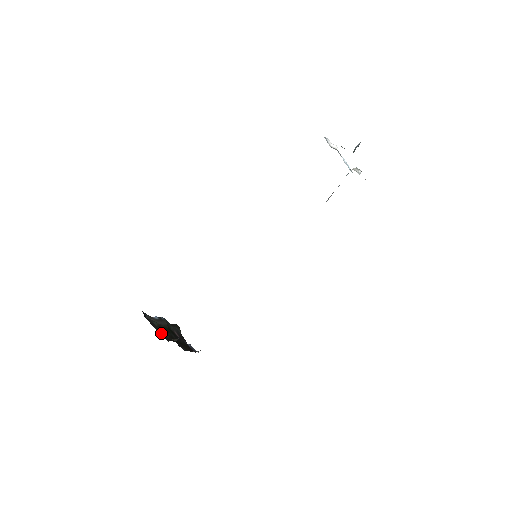
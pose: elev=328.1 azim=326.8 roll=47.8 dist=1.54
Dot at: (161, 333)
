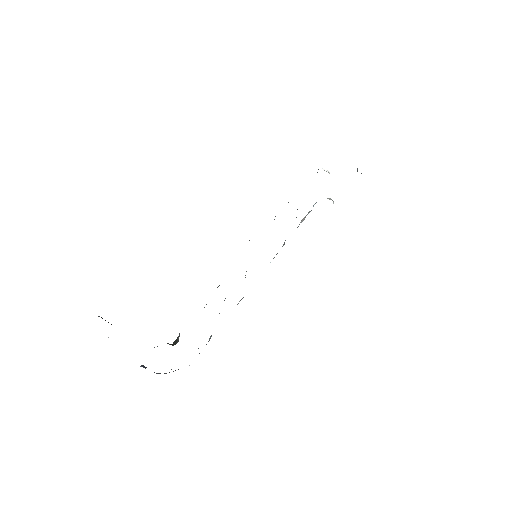
Dot at: occluded
